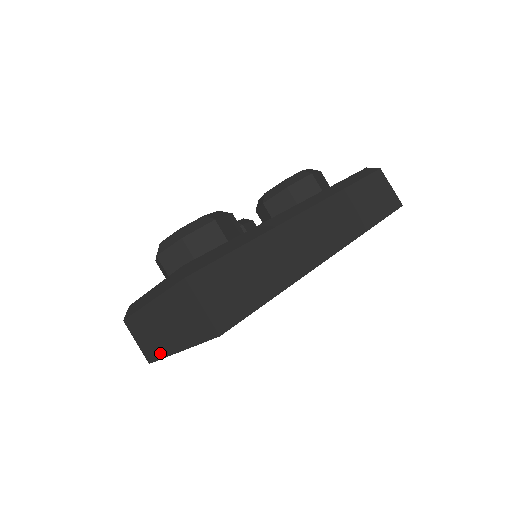
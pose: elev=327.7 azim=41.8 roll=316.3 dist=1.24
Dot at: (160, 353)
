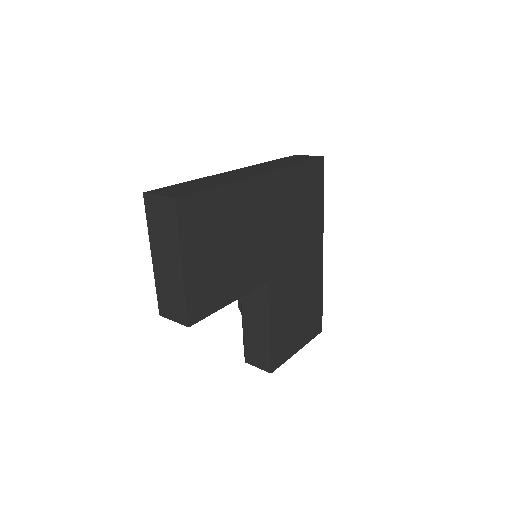
Dot at: (182, 296)
